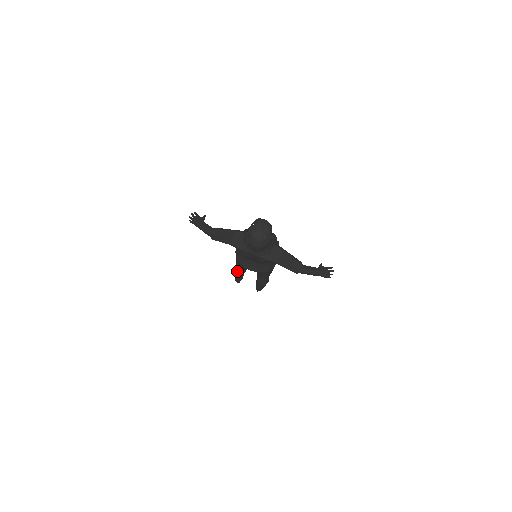
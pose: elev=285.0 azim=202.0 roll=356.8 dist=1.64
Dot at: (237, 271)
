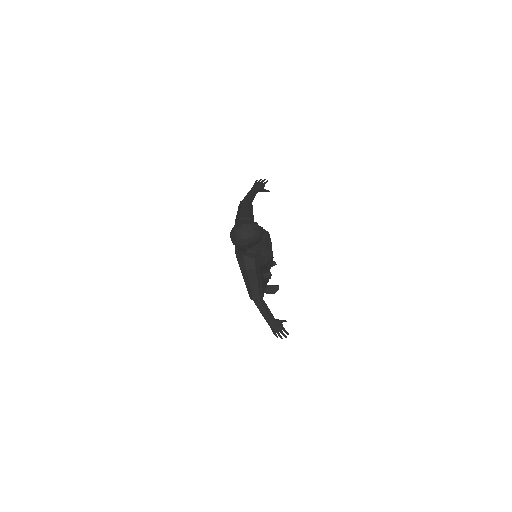
Dot at: occluded
